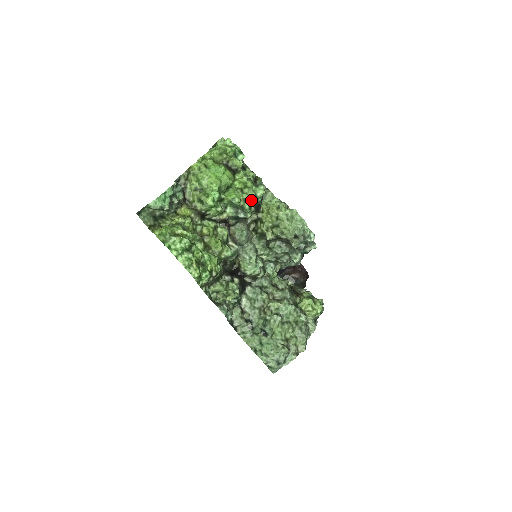
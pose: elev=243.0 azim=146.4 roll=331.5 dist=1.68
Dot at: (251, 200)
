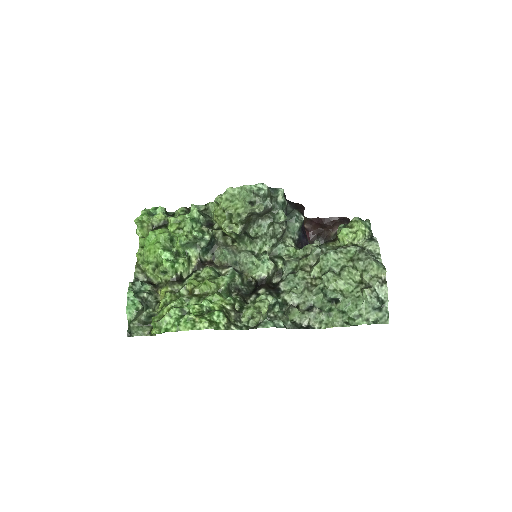
Dot at: (195, 226)
